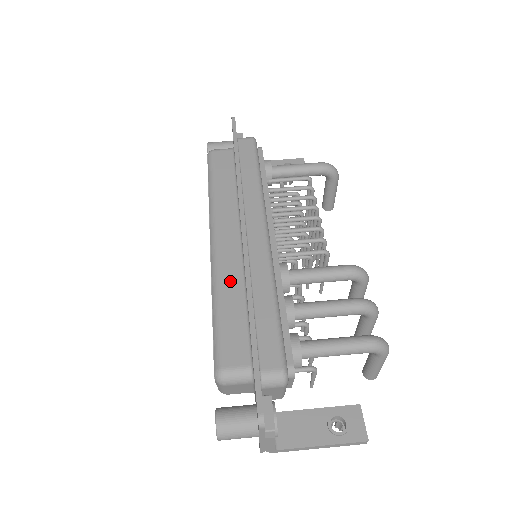
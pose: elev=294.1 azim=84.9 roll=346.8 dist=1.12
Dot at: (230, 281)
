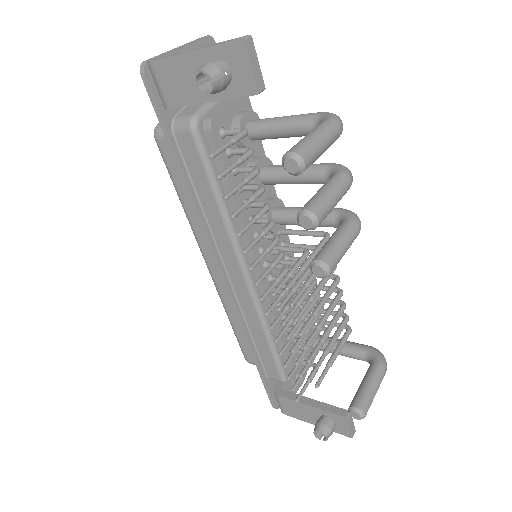
Dot at: occluded
